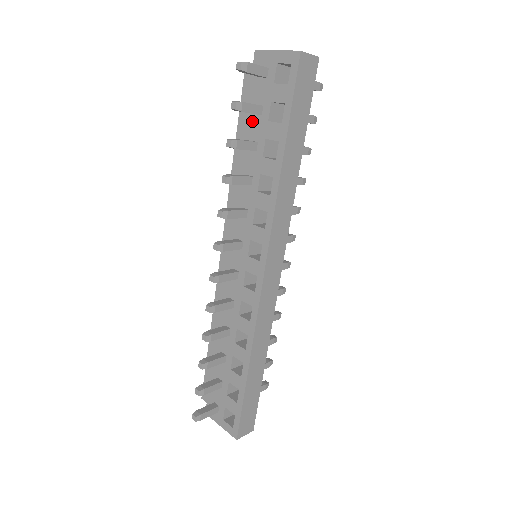
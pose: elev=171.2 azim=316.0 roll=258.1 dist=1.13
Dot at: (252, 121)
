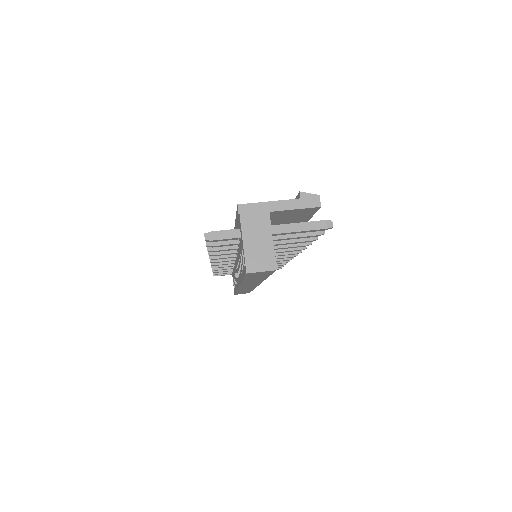
Dot at: occluded
